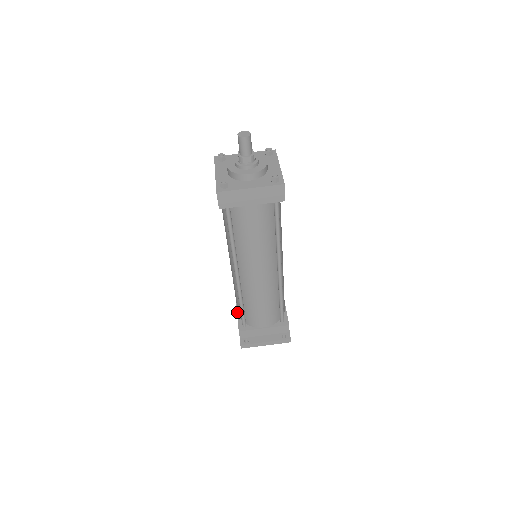
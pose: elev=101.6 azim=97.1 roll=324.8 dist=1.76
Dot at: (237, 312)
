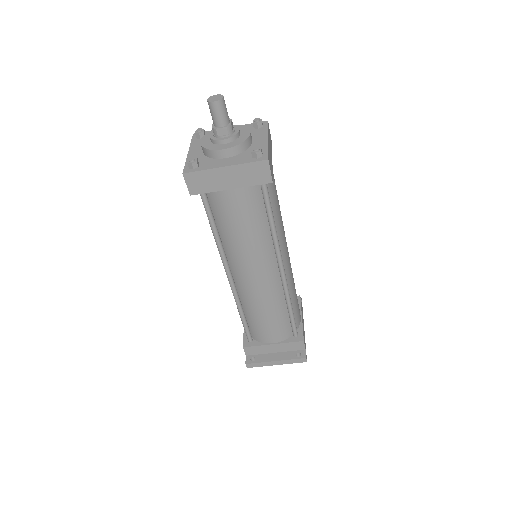
Dot at: occluded
